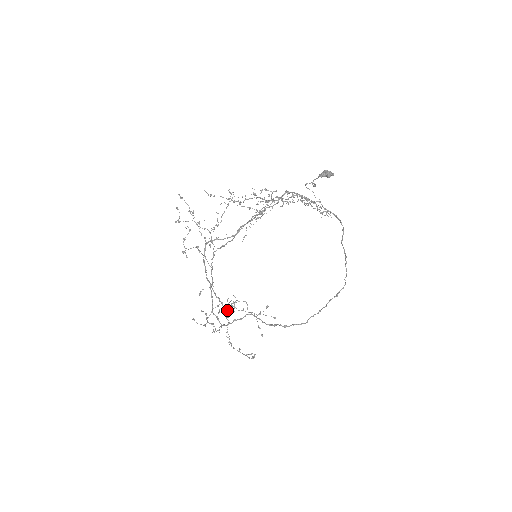
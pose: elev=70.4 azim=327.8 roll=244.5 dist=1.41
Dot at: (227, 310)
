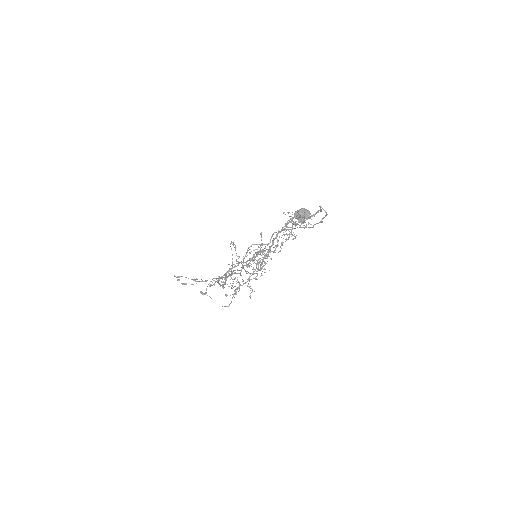
Dot at: occluded
